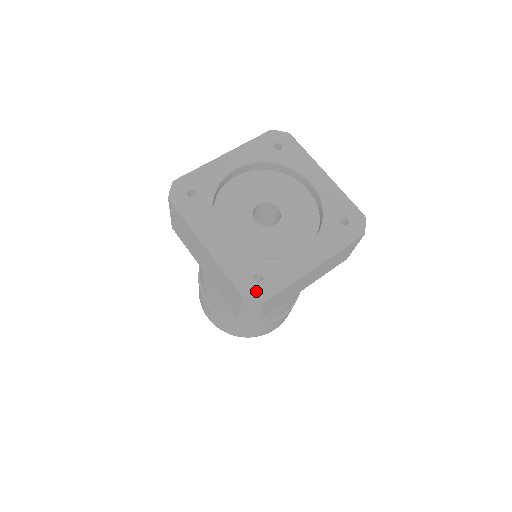
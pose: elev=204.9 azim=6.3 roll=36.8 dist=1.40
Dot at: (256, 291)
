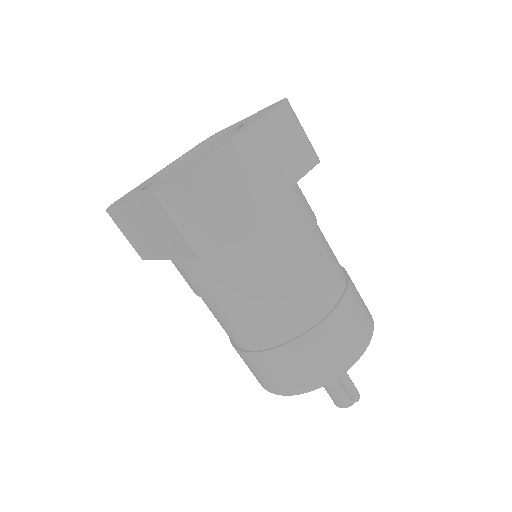
Dot at: (168, 182)
